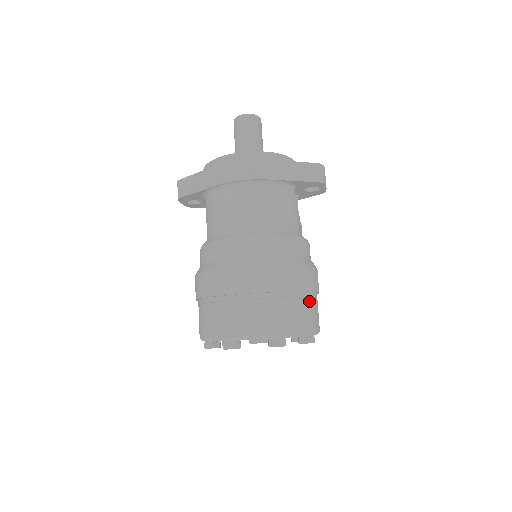
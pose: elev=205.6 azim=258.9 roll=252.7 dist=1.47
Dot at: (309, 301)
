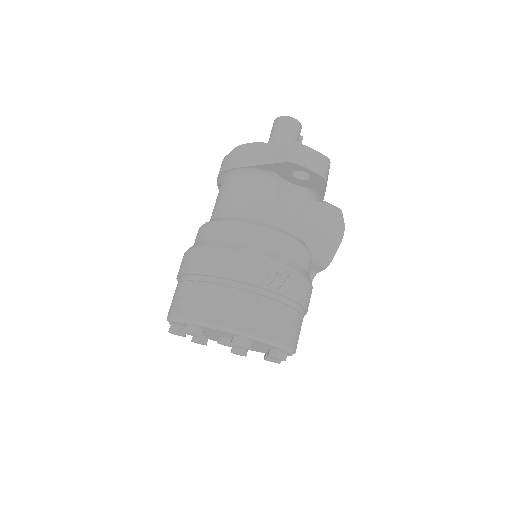
Dot at: (235, 292)
